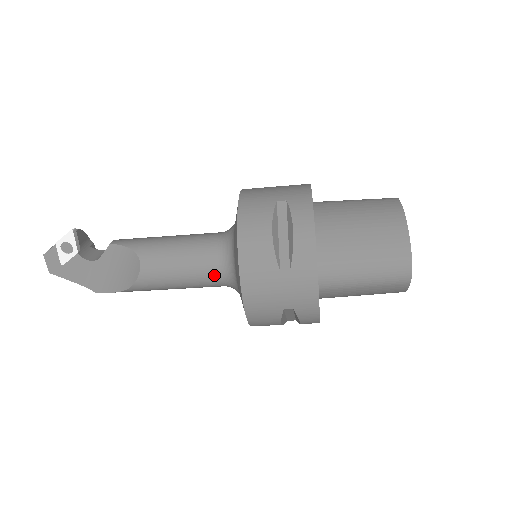
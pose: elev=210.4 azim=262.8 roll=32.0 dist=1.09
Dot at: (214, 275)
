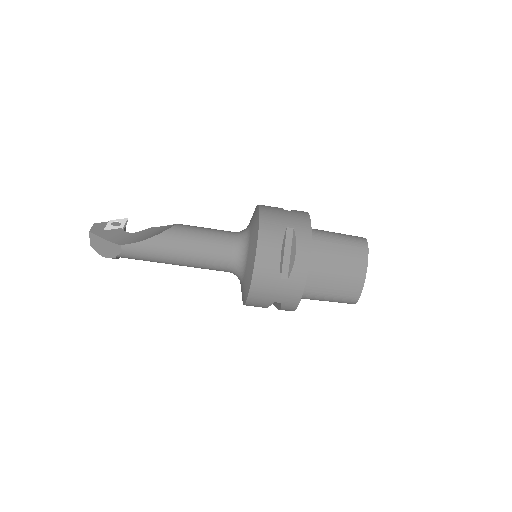
Dot at: (230, 236)
